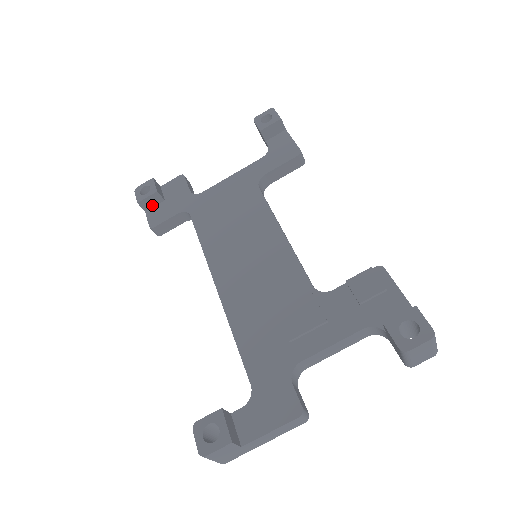
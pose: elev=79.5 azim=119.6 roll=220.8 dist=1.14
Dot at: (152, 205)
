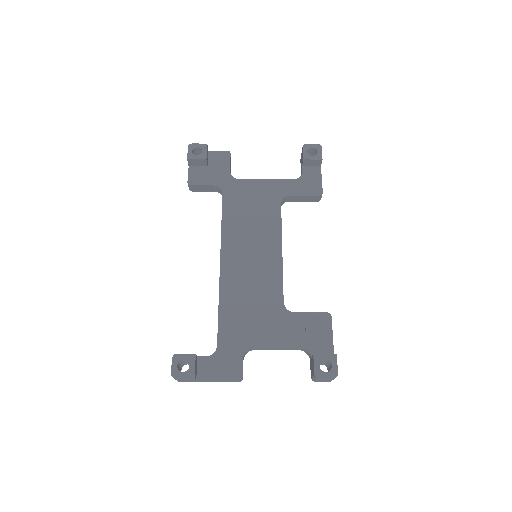
Dot at: (196, 165)
